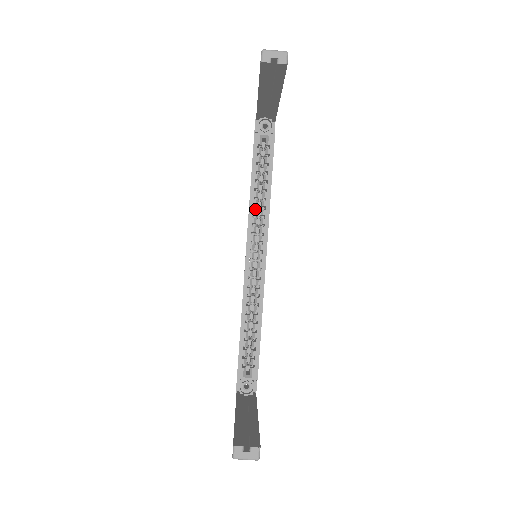
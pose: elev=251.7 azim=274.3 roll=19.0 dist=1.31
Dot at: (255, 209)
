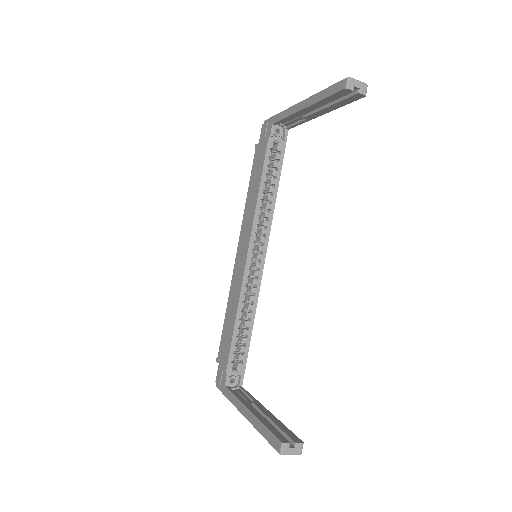
Dot at: (261, 211)
